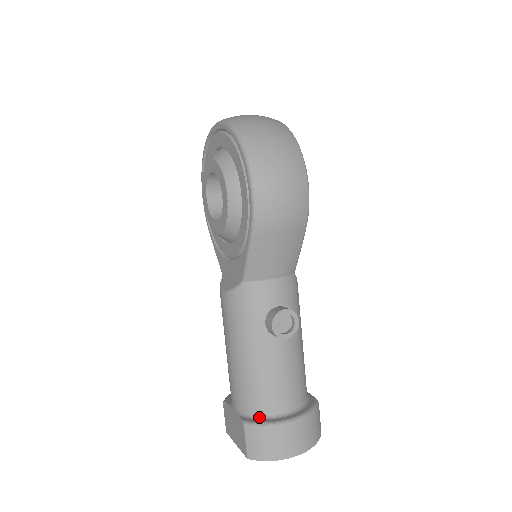
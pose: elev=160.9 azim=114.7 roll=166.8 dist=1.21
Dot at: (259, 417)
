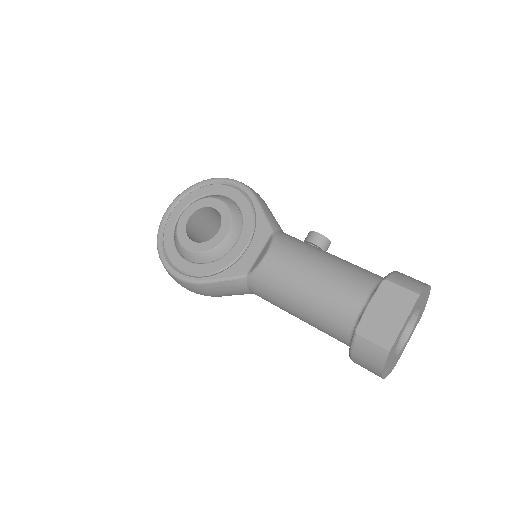
Dot at: occluded
